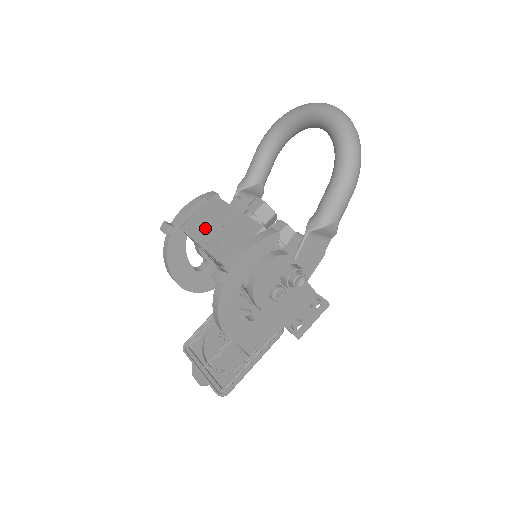
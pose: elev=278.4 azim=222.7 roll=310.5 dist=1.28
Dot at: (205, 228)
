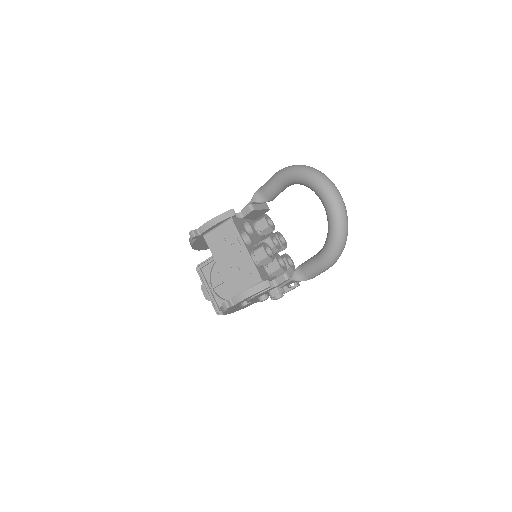
Dot at: (222, 251)
